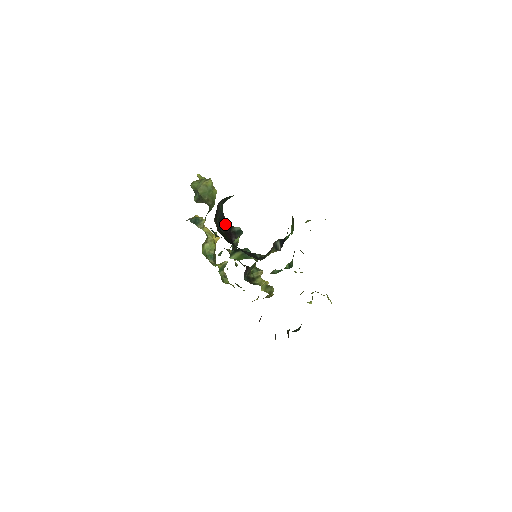
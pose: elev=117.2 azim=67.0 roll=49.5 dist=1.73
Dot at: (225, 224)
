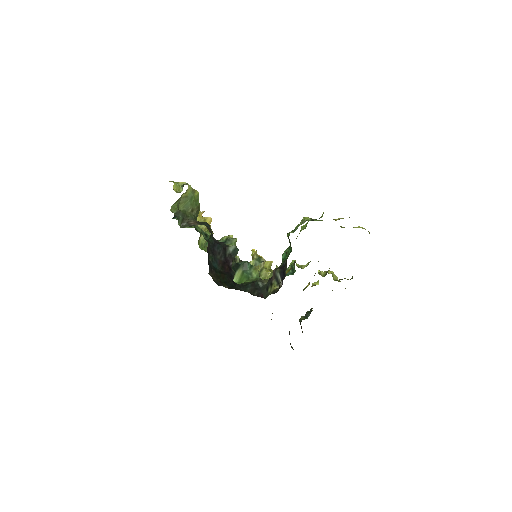
Dot at: (219, 253)
